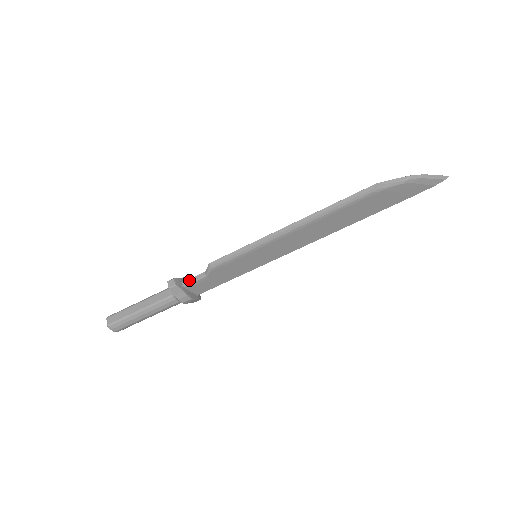
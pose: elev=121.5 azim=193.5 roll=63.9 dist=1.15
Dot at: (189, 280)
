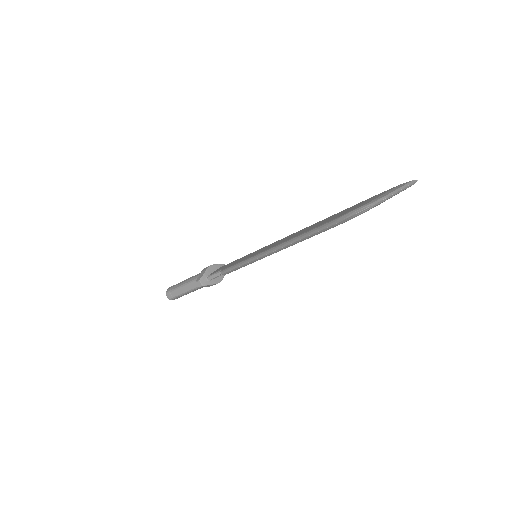
Dot at: (211, 277)
